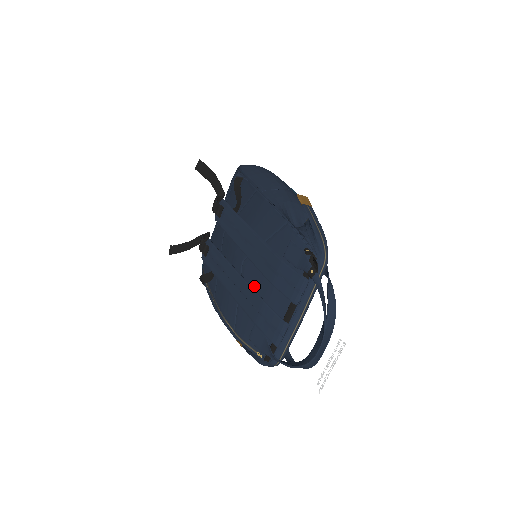
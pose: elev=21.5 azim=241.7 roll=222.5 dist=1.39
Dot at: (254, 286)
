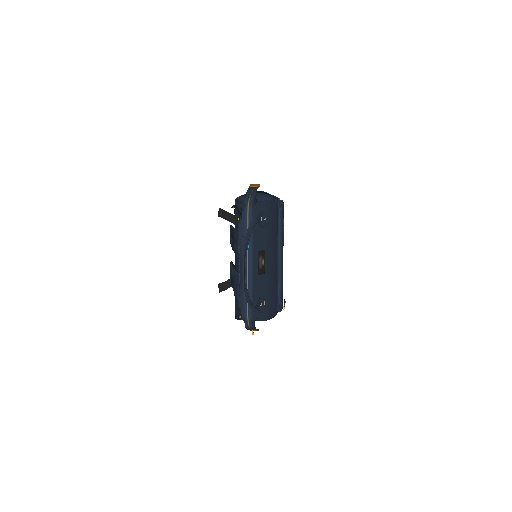
Dot at: (235, 266)
